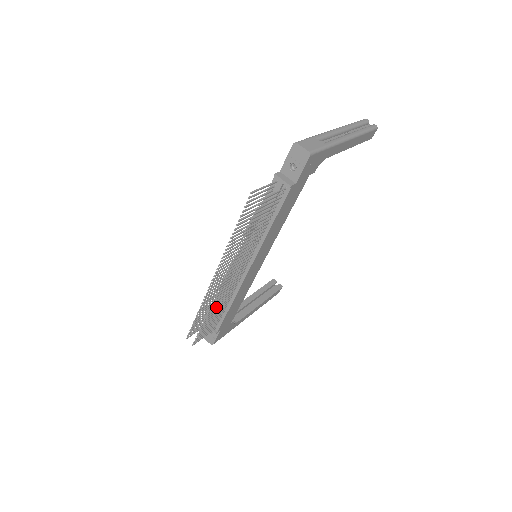
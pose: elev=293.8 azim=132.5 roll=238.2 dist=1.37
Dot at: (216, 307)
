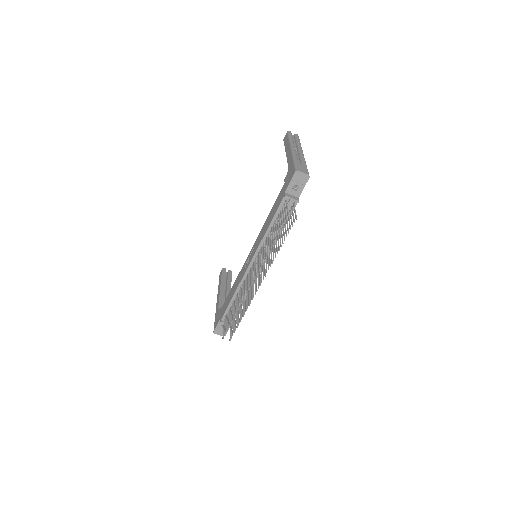
Dot at: (246, 305)
